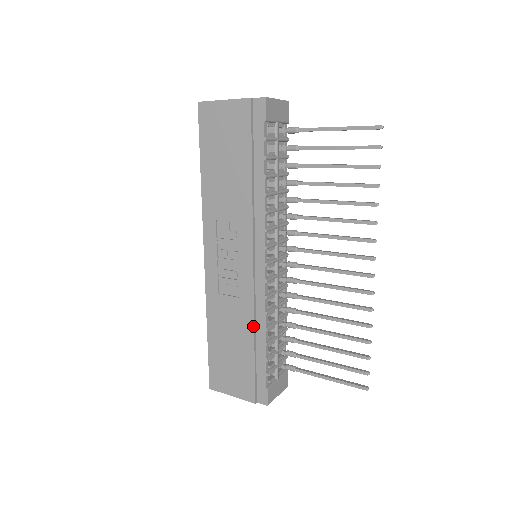
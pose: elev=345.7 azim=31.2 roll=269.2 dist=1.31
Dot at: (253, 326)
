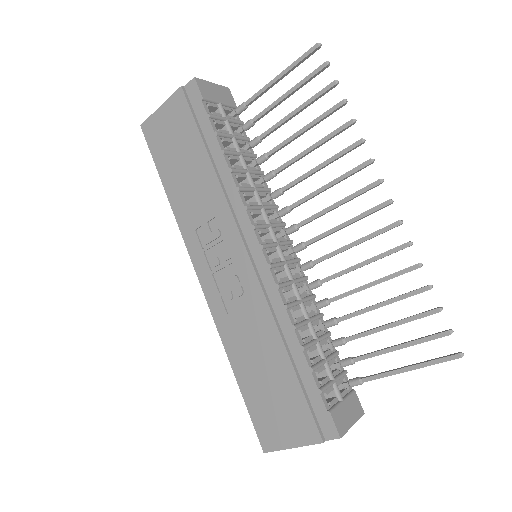
Dot at: (277, 331)
